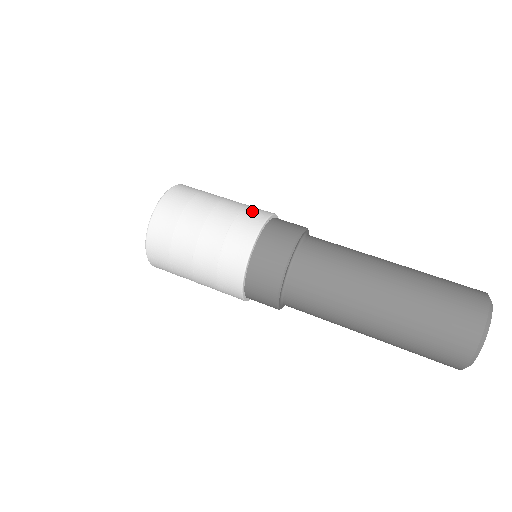
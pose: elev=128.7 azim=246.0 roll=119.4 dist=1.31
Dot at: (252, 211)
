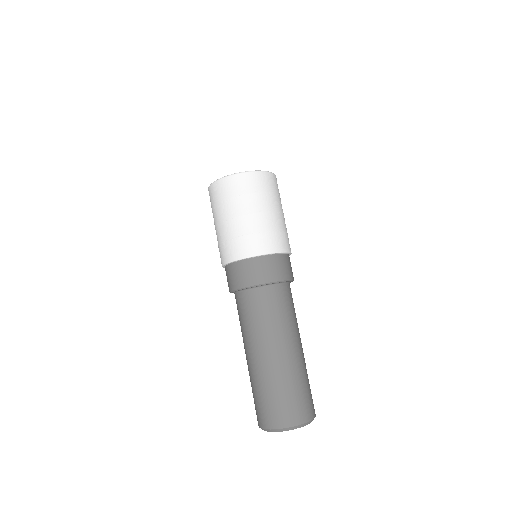
Dot at: (269, 239)
